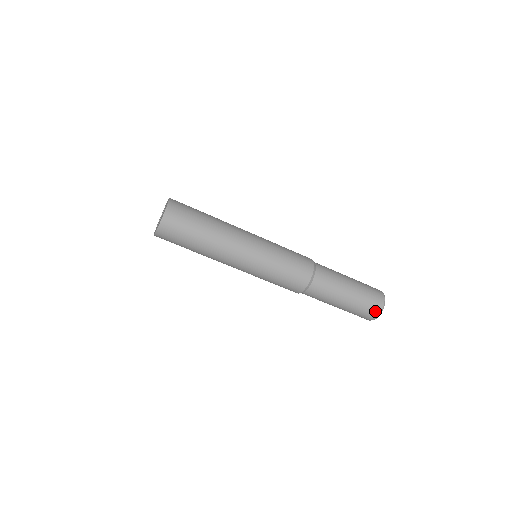
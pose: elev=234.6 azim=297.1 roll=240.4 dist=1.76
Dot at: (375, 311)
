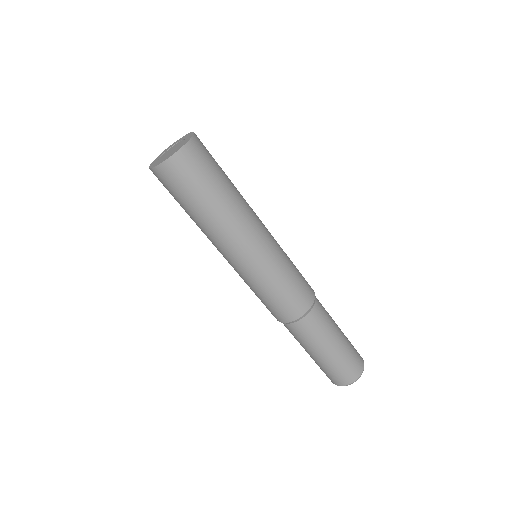
Dot at: (359, 367)
